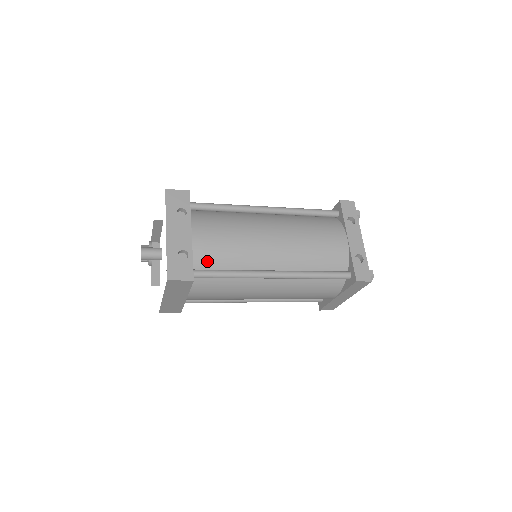
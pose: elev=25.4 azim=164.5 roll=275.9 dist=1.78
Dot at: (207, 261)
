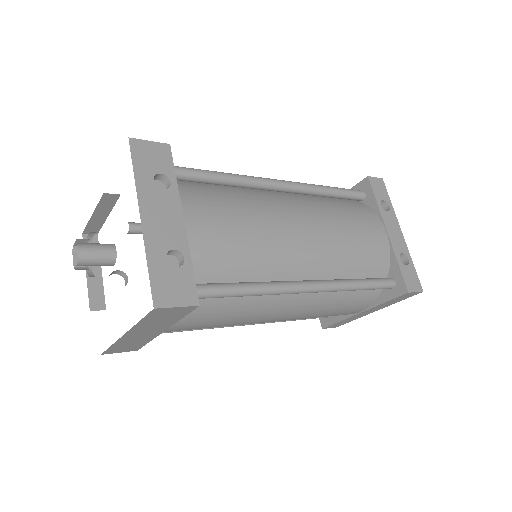
Dot at: (210, 268)
